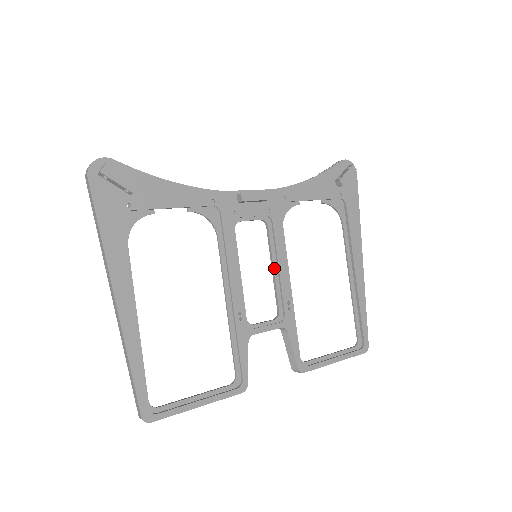
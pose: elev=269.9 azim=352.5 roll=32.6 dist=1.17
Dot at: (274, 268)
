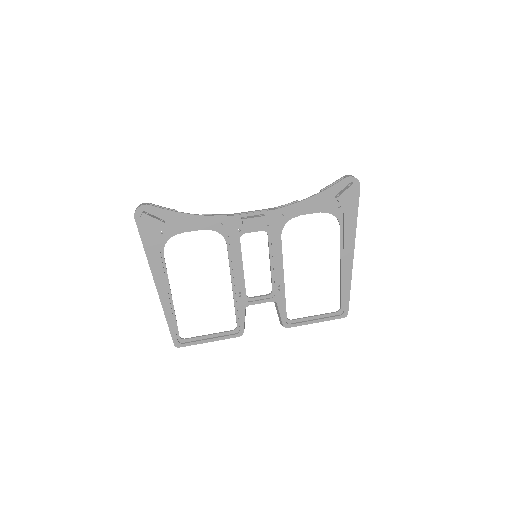
Dot at: (271, 263)
